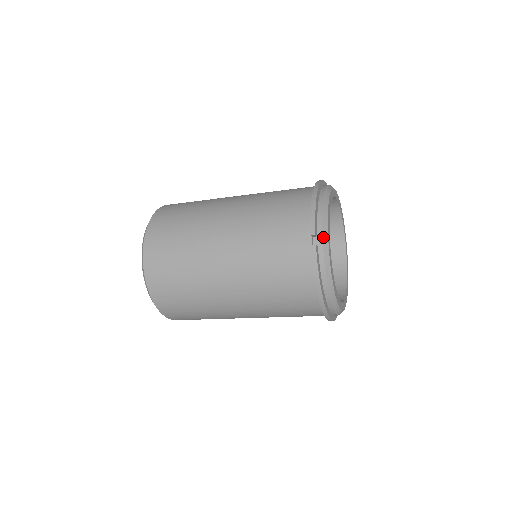
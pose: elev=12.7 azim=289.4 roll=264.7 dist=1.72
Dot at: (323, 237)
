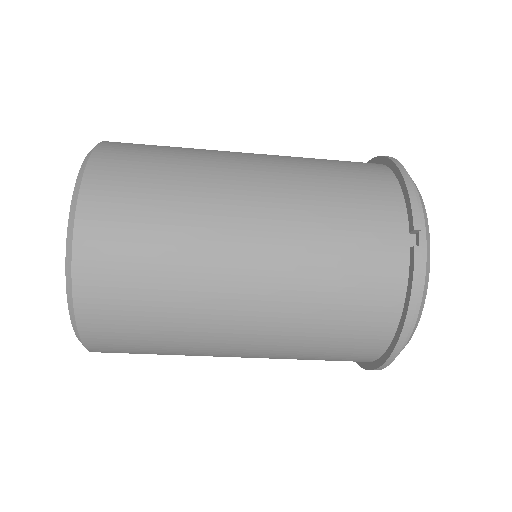
Dot at: (426, 236)
